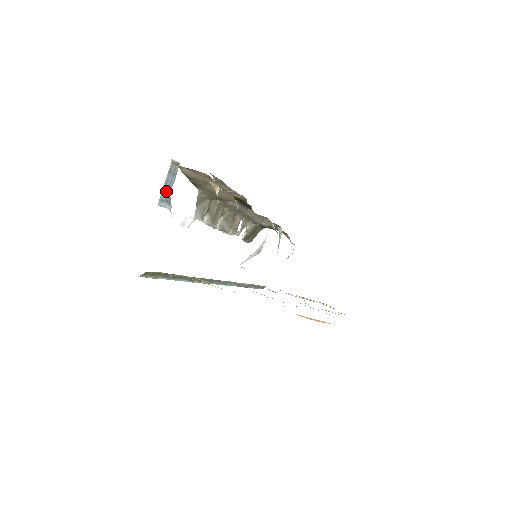
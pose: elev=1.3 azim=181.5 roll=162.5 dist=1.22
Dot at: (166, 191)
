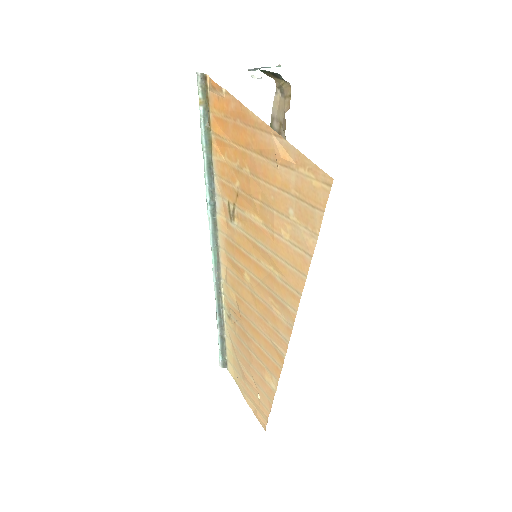
Dot at: (260, 68)
